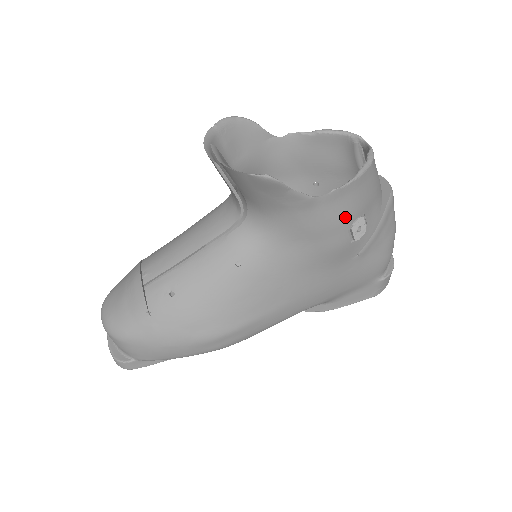
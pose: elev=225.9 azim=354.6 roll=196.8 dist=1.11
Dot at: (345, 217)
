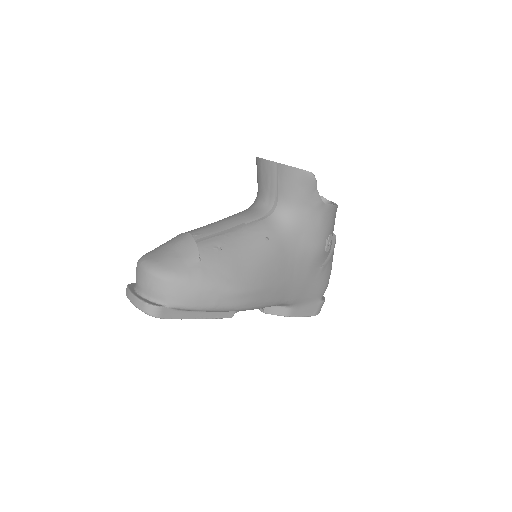
Dot at: (328, 227)
